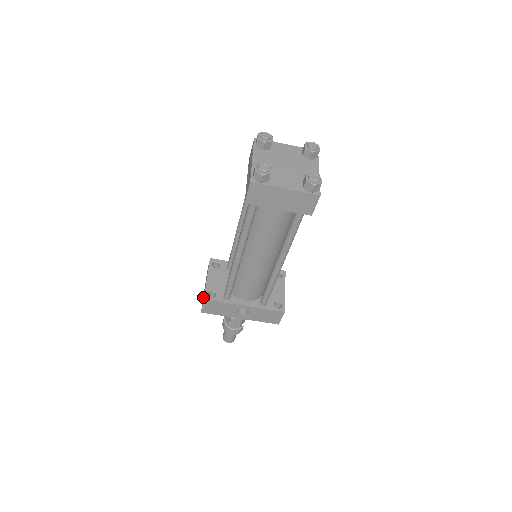
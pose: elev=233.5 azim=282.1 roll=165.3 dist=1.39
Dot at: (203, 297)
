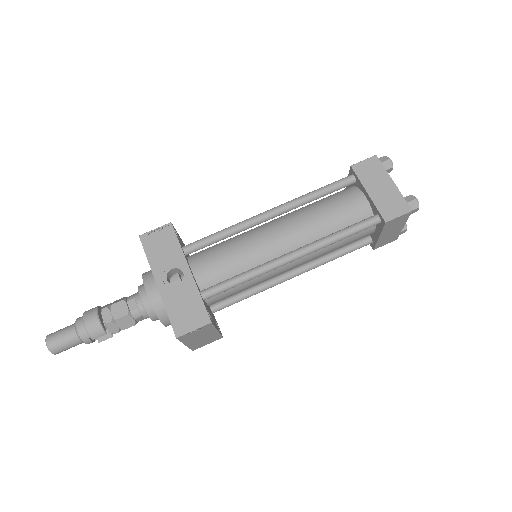
Dot at: occluded
